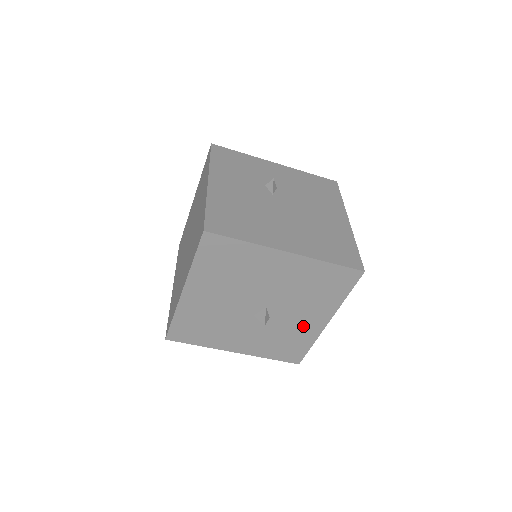
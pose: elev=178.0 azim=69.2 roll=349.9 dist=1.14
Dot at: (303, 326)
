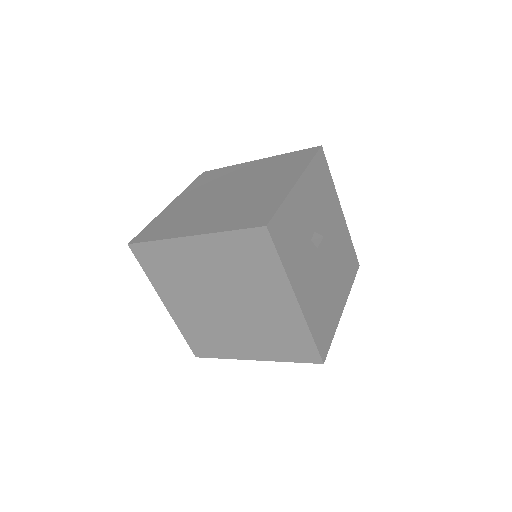
Dot at: occluded
